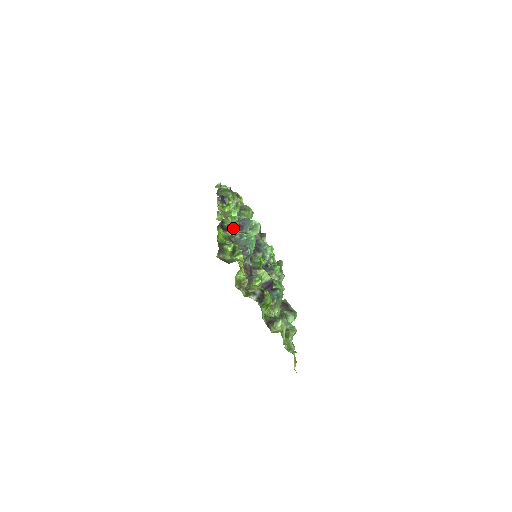
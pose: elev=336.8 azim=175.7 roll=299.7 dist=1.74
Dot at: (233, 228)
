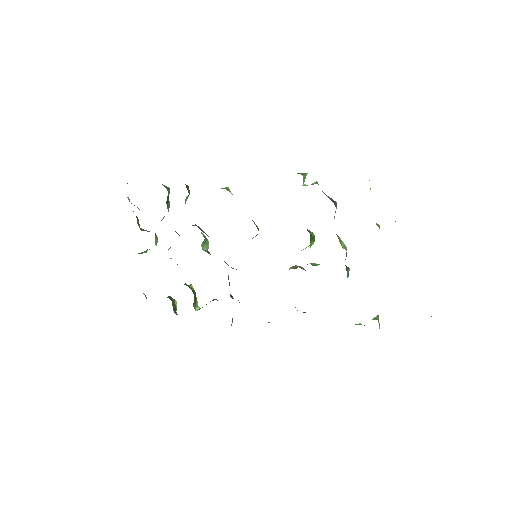
Dot at: (304, 178)
